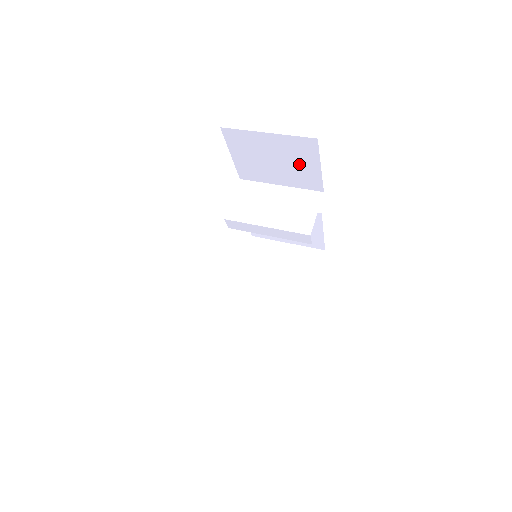
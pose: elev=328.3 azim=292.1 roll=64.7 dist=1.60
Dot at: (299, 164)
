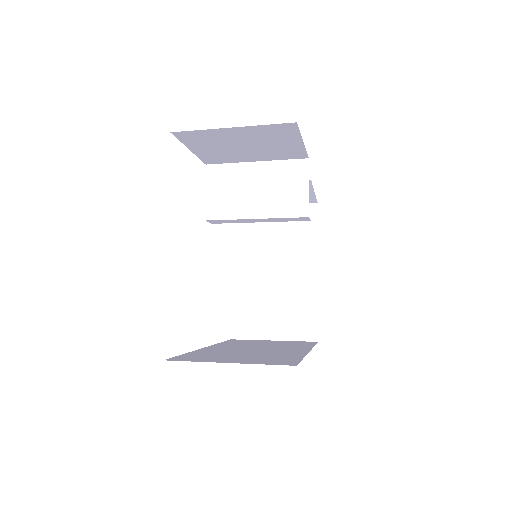
Dot at: (276, 144)
